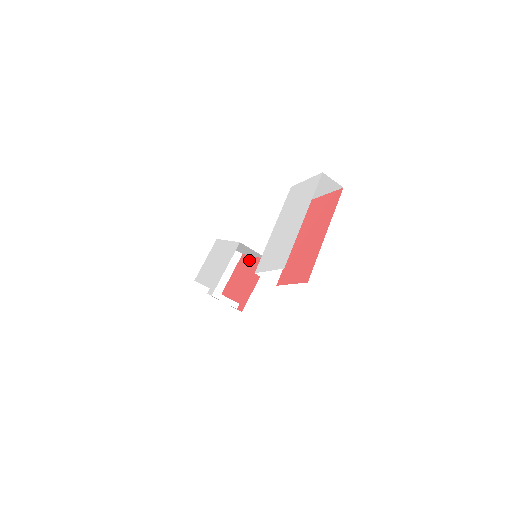
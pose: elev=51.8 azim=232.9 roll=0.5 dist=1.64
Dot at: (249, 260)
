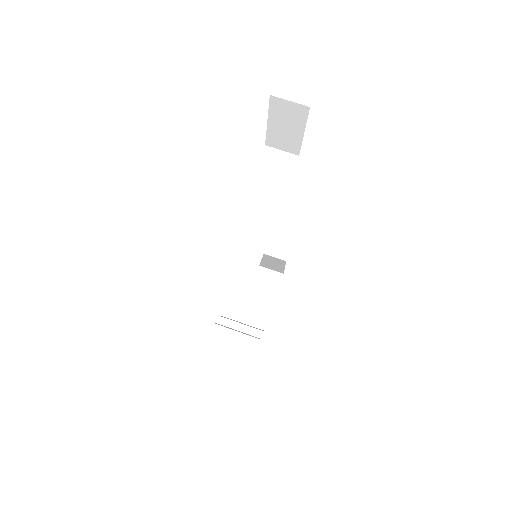
Dot at: occluded
